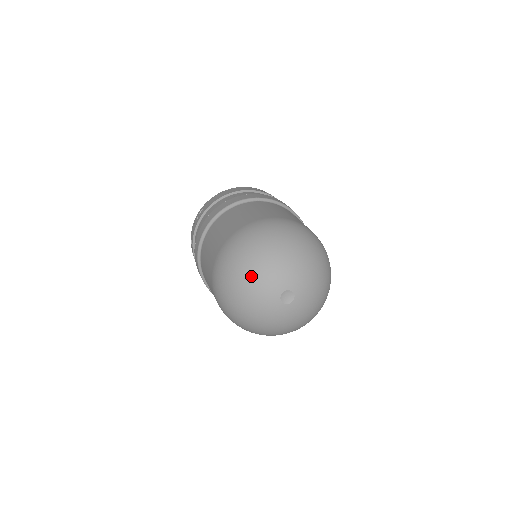
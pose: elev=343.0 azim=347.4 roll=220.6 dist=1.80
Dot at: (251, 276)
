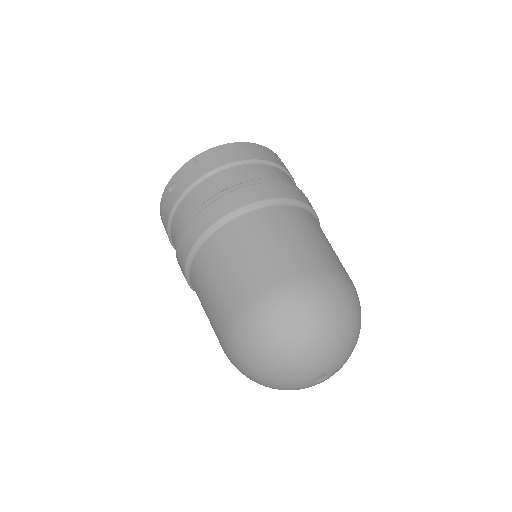
Dot at: (280, 369)
